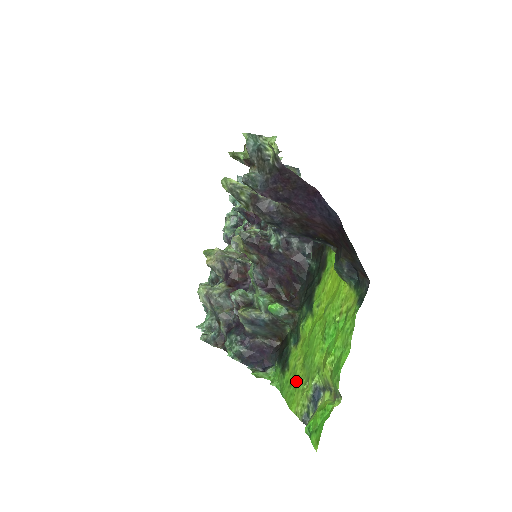
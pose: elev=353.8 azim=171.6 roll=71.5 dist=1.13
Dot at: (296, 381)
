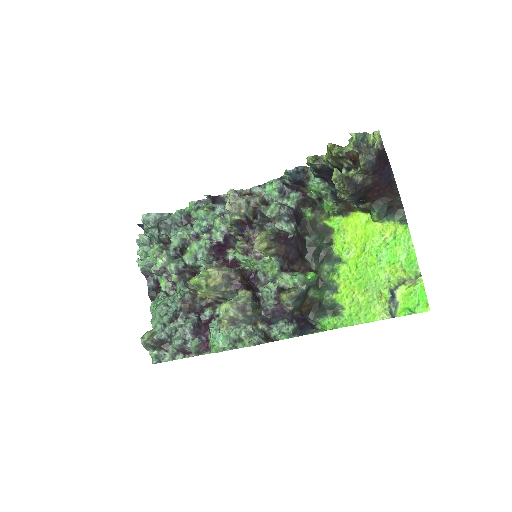
Dot at: (364, 305)
